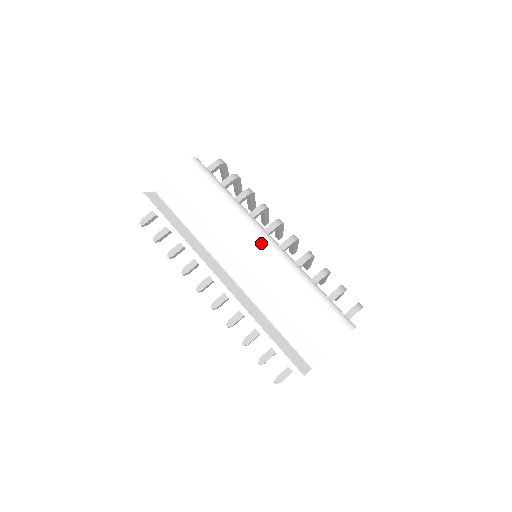
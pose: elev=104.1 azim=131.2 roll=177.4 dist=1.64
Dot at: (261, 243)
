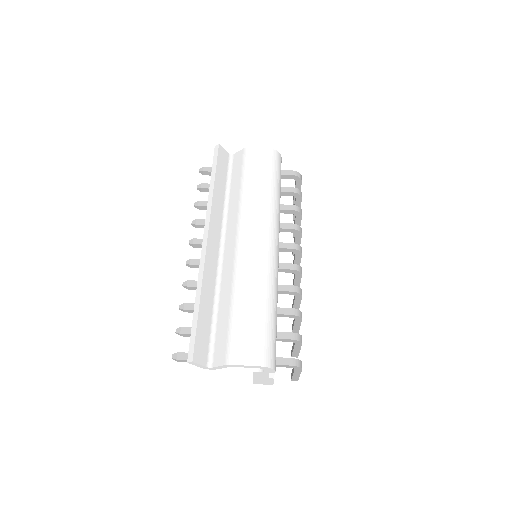
Dot at: (264, 242)
